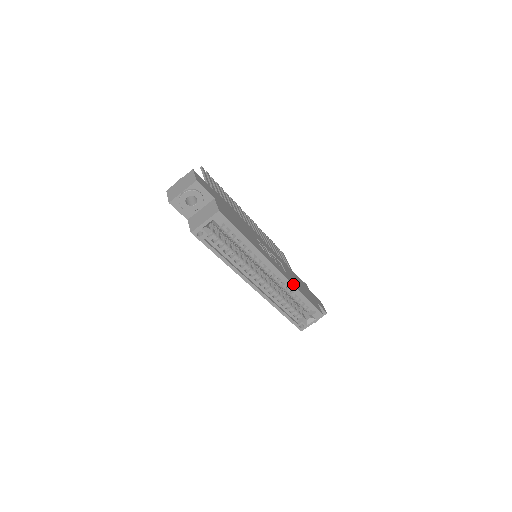
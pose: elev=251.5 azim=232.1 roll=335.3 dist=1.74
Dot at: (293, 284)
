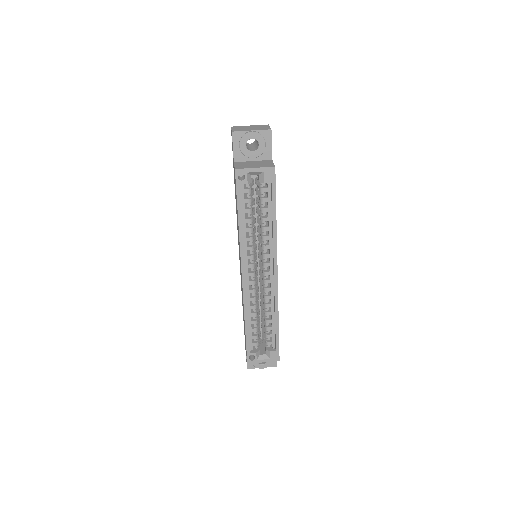
Dot at: occluded
